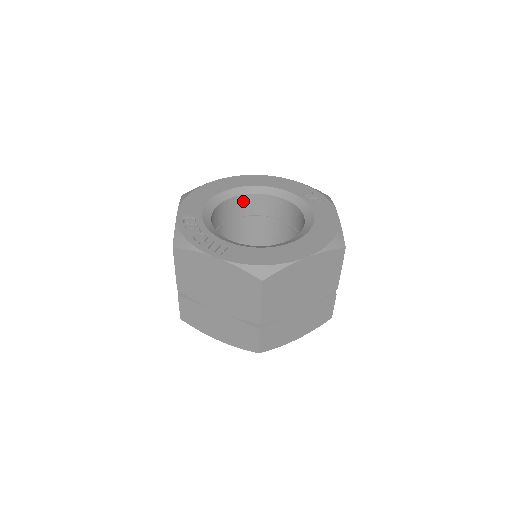
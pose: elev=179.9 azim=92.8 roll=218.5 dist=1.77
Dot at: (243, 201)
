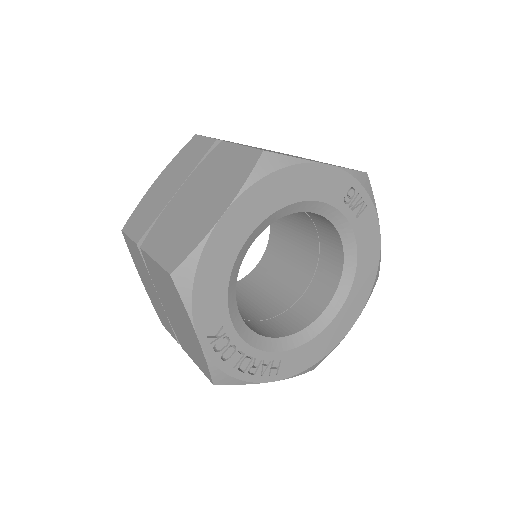
Dot at: occluded
